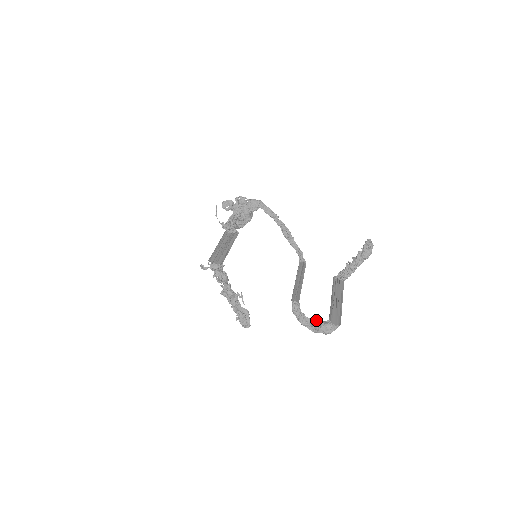
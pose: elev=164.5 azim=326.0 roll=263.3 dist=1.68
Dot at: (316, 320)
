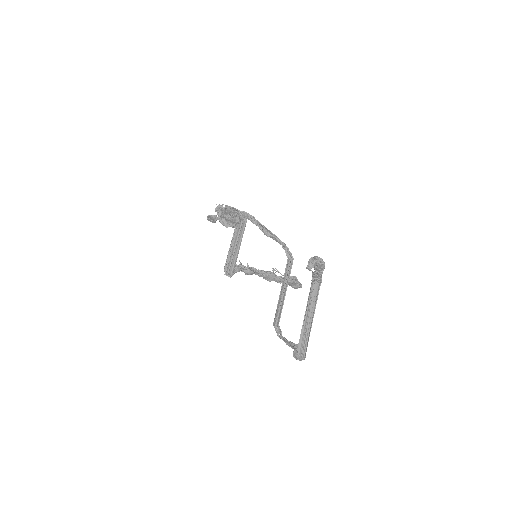
Dot at: (294, 344)
